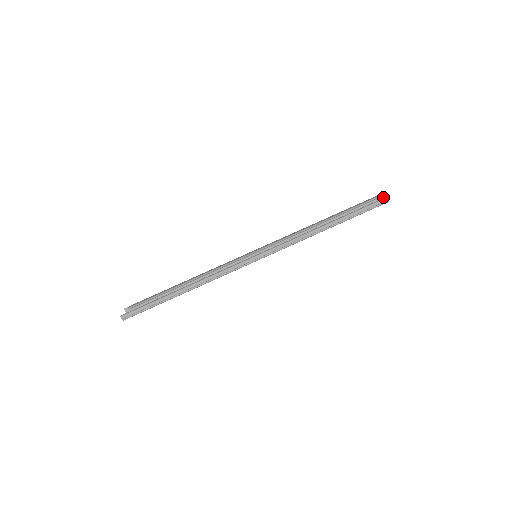
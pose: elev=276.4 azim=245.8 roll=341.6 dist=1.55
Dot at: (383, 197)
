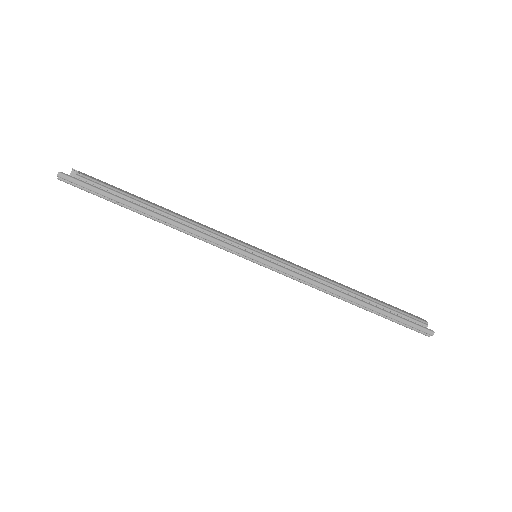
Dot at: (427, 326)
